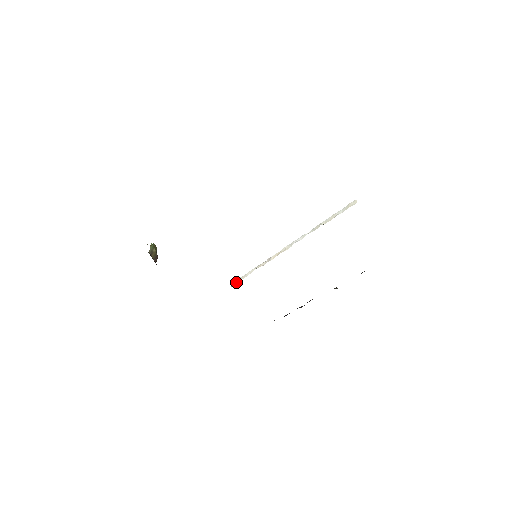
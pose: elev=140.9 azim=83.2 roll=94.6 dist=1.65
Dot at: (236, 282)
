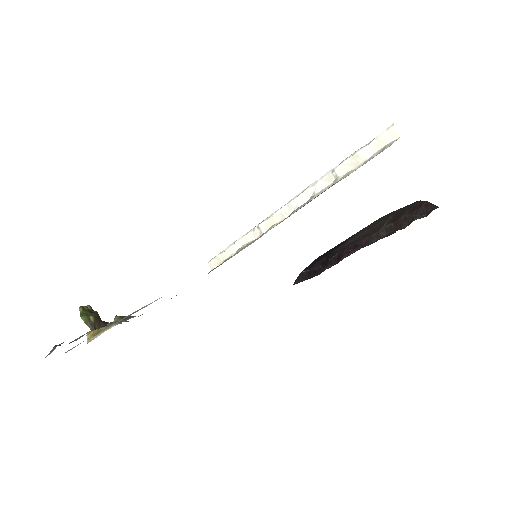
Dot at: (216, 262)
